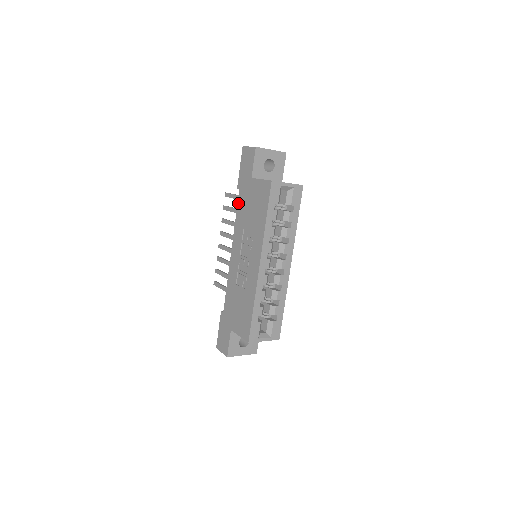
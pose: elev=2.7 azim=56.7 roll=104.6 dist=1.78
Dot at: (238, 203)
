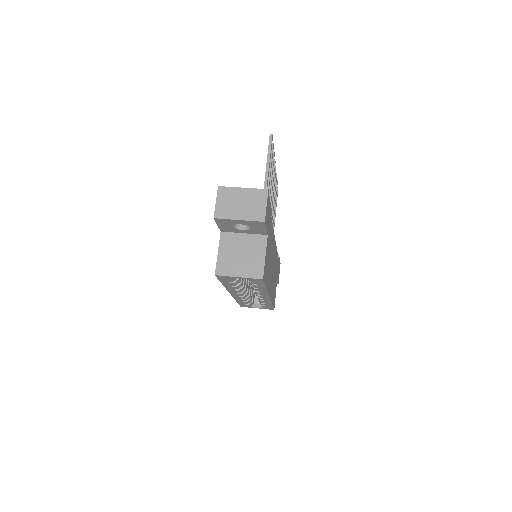
Dot at: occluded
